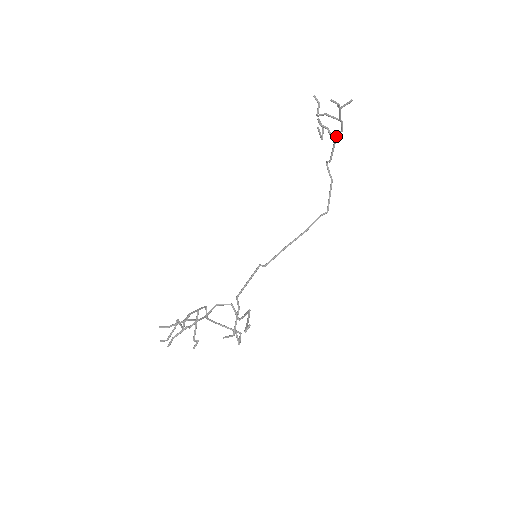
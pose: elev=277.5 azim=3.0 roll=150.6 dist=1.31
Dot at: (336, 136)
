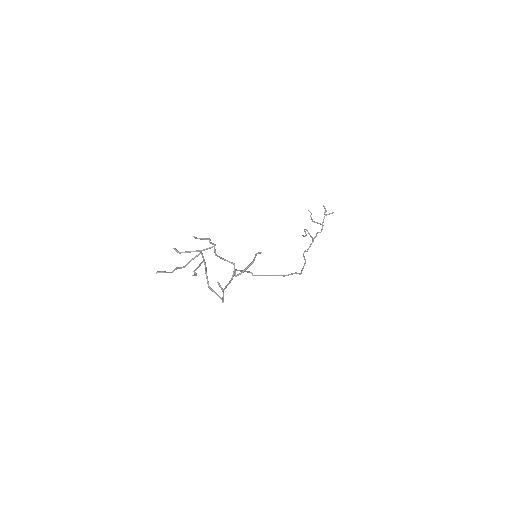
Dot at: (316, 234)
